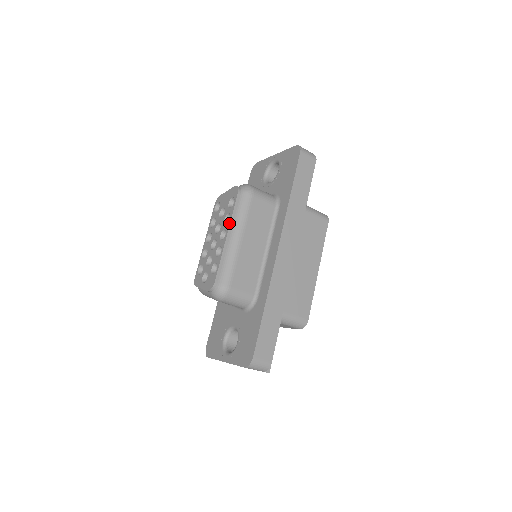
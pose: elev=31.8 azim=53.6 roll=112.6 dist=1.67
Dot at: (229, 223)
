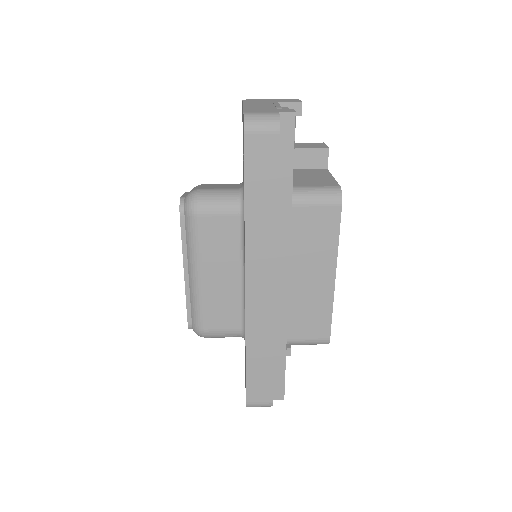
Dot at: occluded
